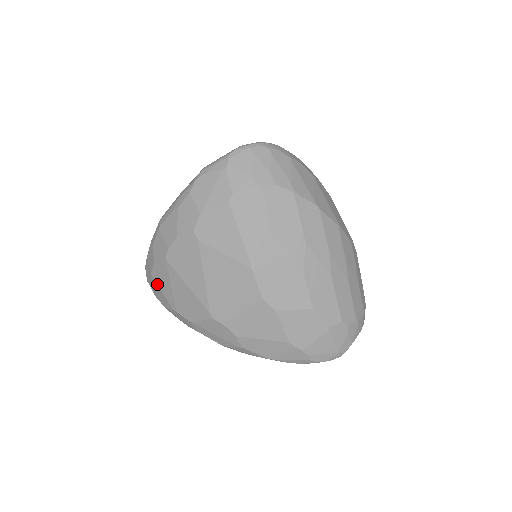
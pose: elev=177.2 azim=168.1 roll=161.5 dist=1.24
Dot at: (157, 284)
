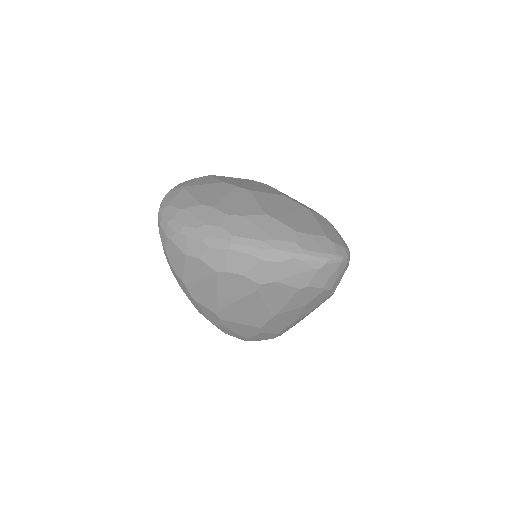
Dot at: (185, 263)
